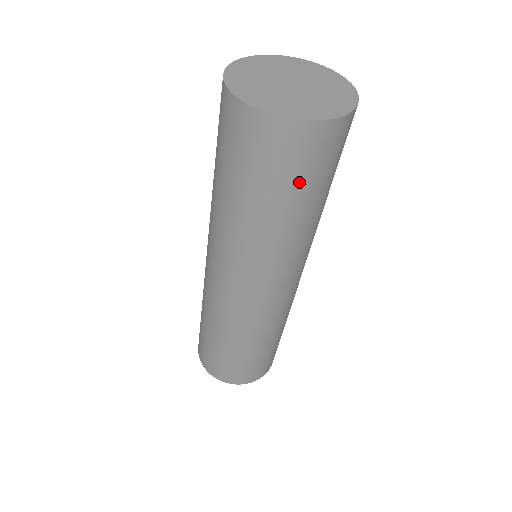
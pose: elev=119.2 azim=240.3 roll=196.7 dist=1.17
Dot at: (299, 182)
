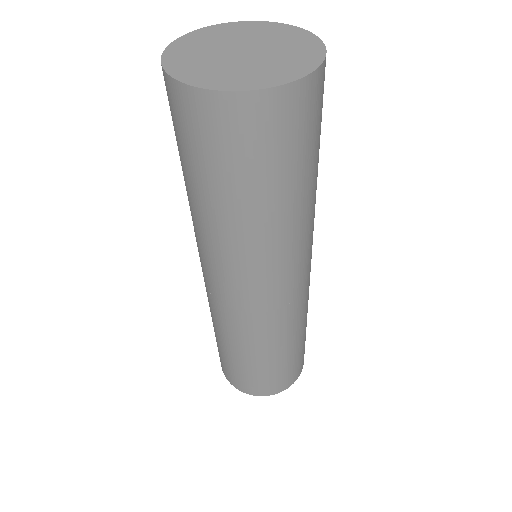
Dot at: (304, 153)
